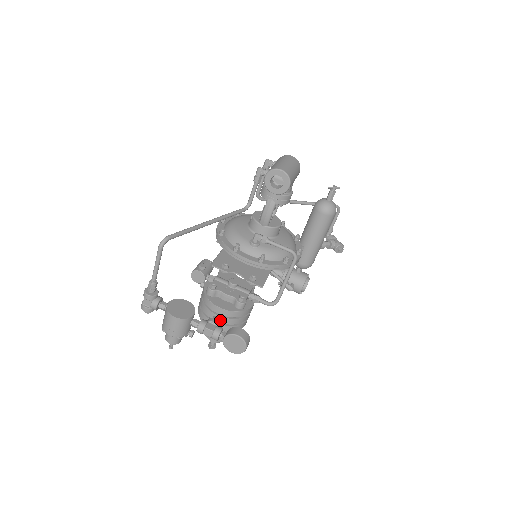
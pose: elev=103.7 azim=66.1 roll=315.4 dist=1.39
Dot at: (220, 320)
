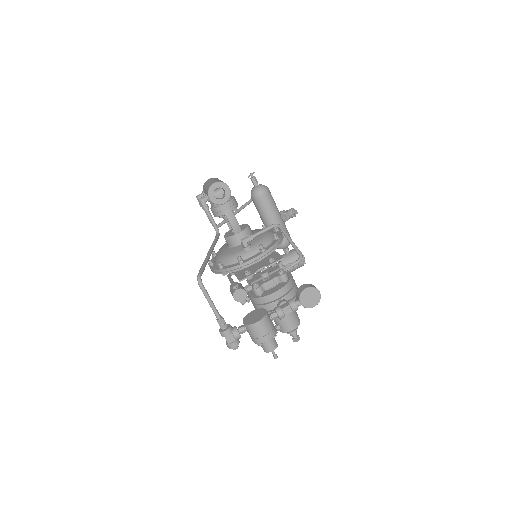
Dot at: occluded
